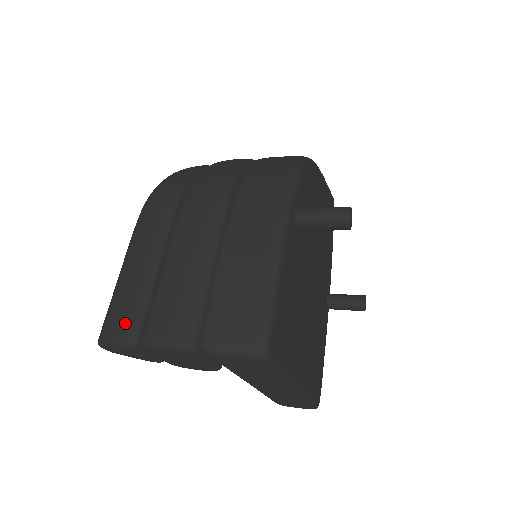
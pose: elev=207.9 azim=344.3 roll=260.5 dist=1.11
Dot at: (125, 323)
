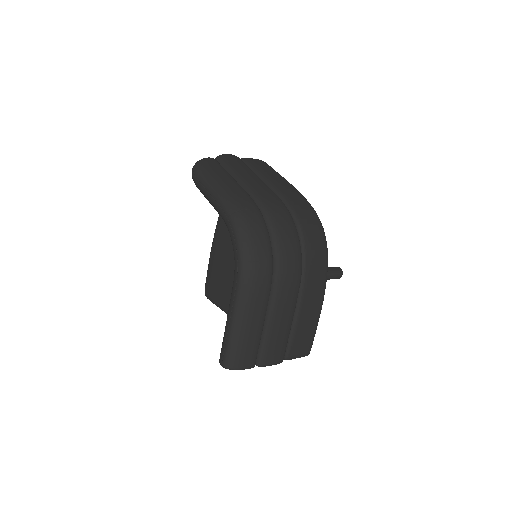
Dot at: (250, 360)
